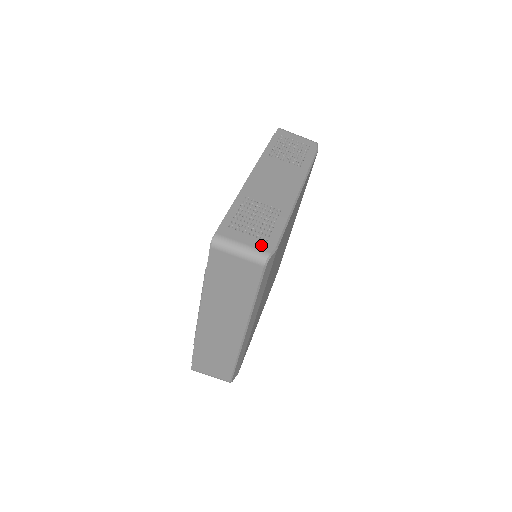
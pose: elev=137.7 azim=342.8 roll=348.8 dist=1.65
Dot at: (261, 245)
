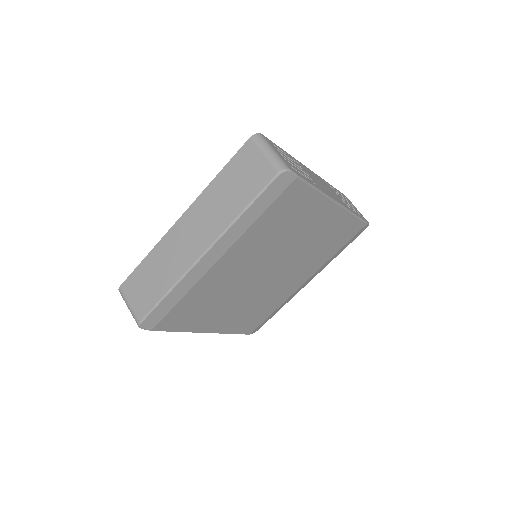
Dot at: (288, 164)
